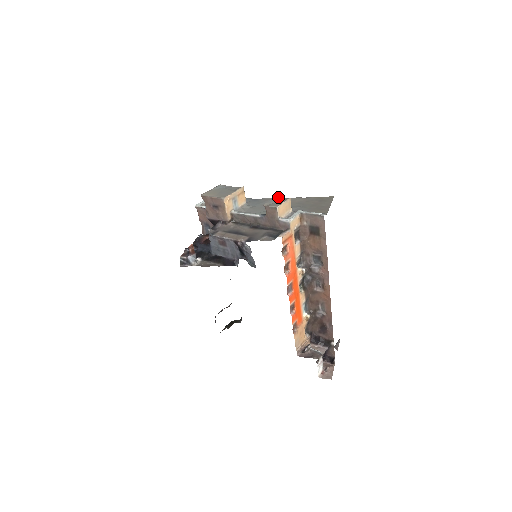
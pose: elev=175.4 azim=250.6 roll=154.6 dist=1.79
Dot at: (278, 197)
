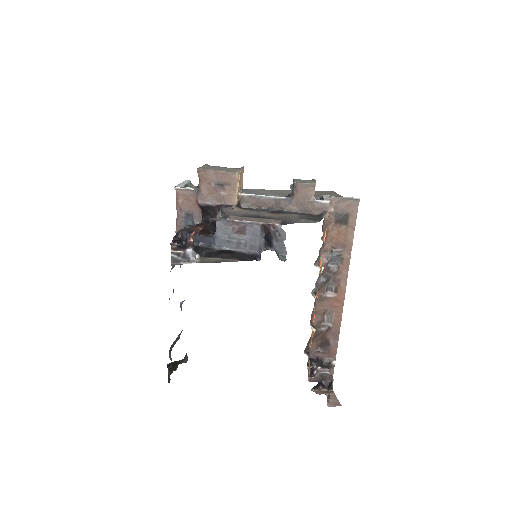
Dot at: (297, 179)
